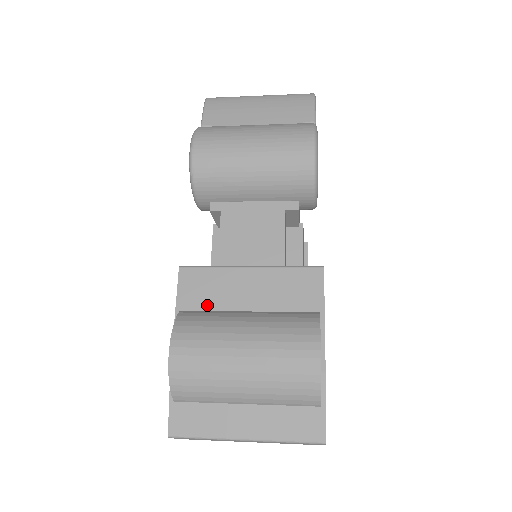
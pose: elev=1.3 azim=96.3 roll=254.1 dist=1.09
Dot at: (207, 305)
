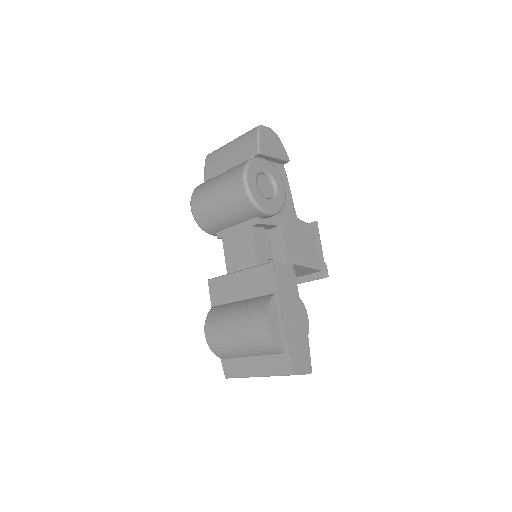
Dot at: (223, 301)
